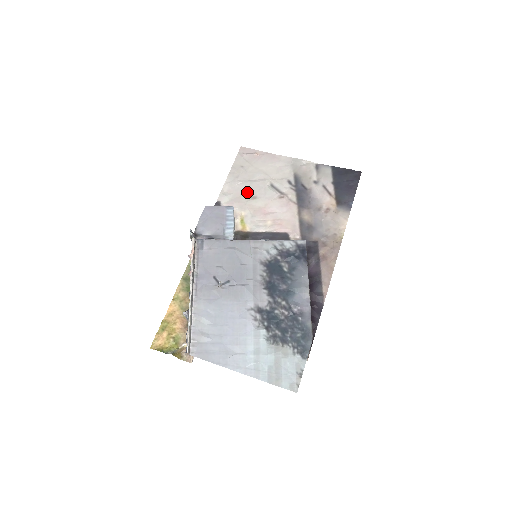
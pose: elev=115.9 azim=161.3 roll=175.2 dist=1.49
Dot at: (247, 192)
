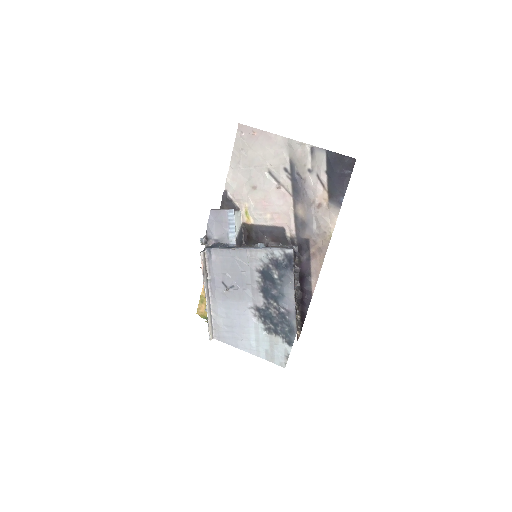
Dot at: (248, 181)
